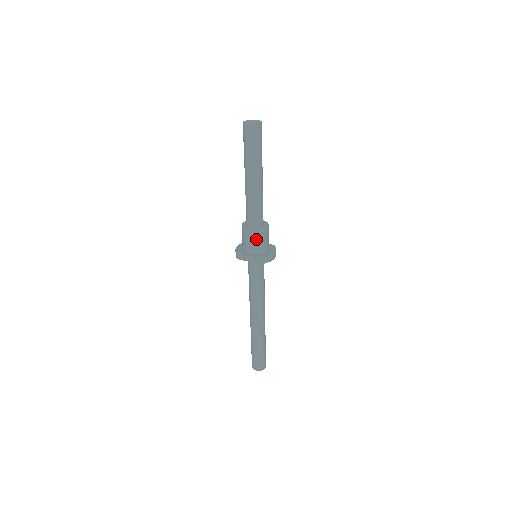
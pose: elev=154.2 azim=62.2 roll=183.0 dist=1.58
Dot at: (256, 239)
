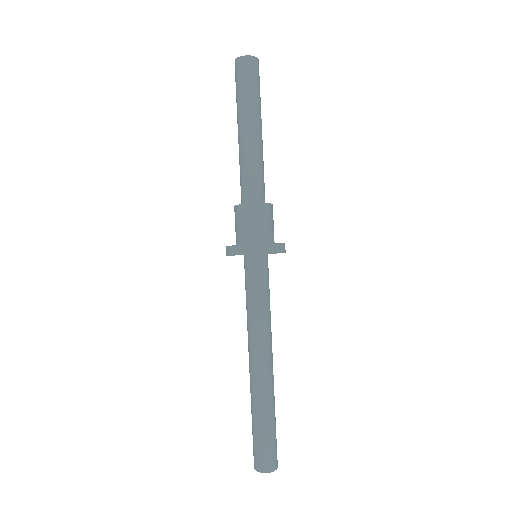
Dot at: (263, 217)
